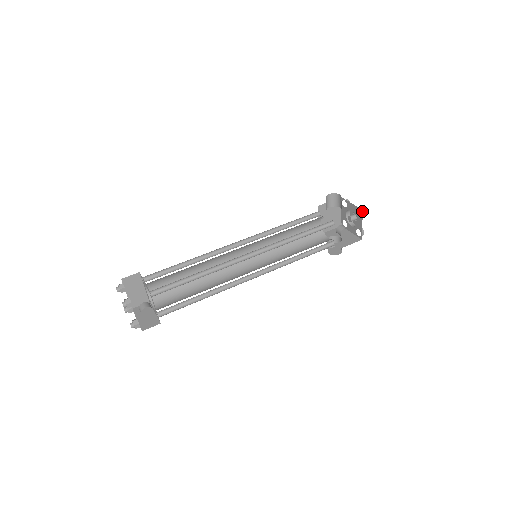
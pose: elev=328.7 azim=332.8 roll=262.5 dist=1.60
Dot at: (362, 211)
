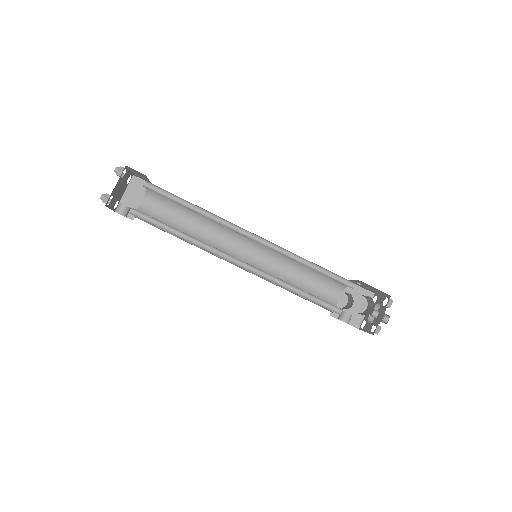
Dot at: (373, 334)
